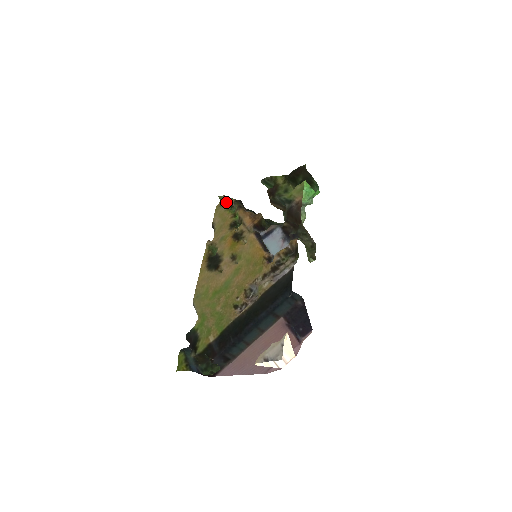
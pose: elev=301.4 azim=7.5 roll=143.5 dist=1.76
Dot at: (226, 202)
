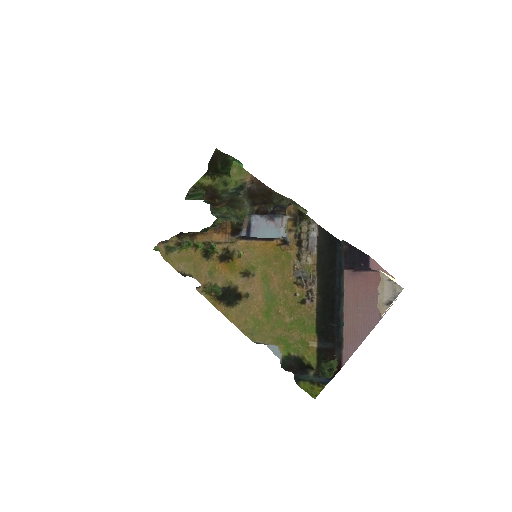
Dot at: (170, 246)
